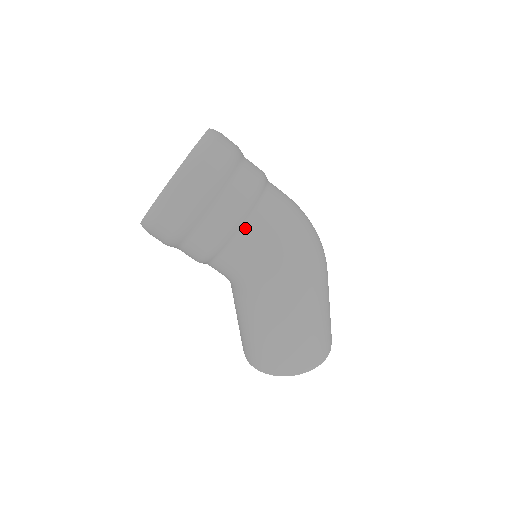
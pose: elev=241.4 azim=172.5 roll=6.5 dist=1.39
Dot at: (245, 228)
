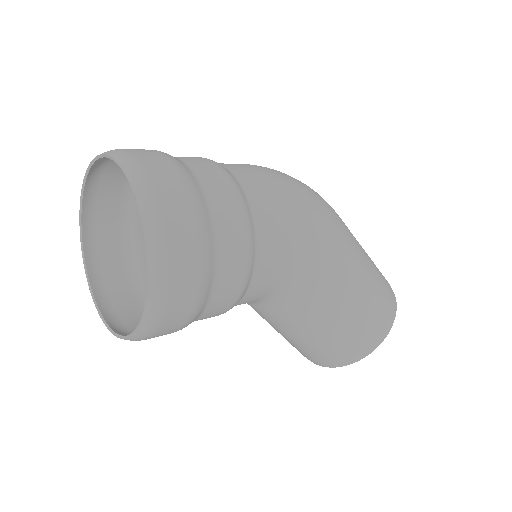
Dot at: (252, 205)
